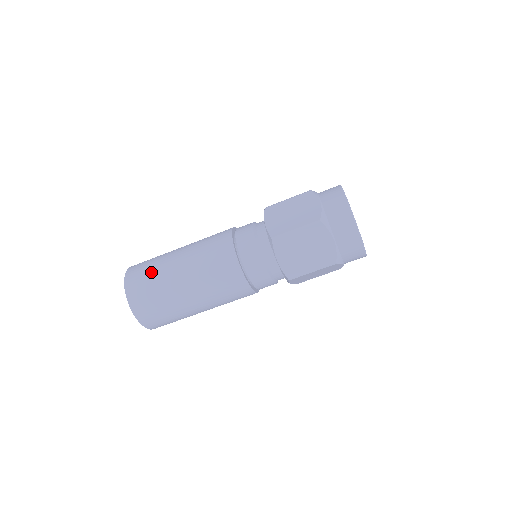
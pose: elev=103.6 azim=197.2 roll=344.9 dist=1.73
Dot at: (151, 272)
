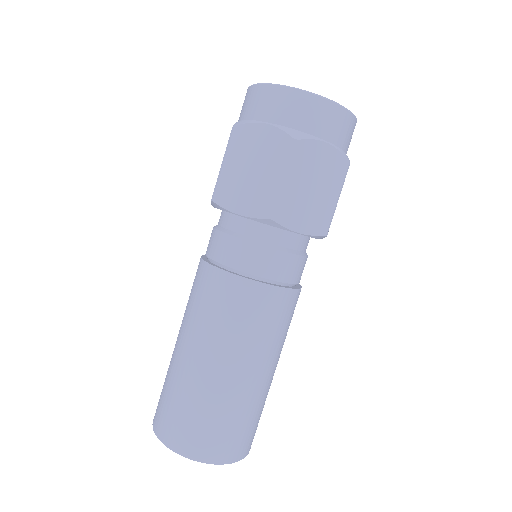
Dot at: (189, 408)
